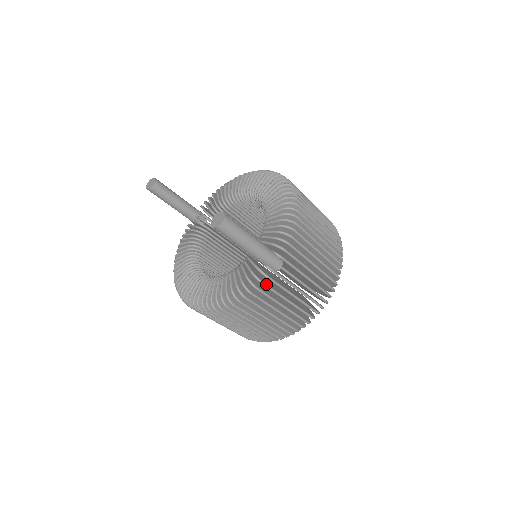
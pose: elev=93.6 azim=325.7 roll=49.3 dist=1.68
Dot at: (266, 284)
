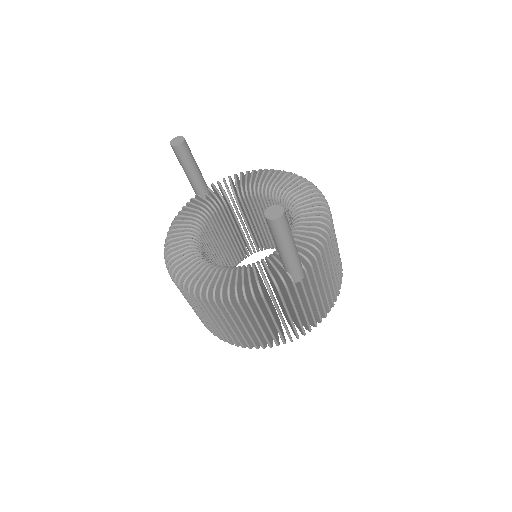
Dot at: occluded
